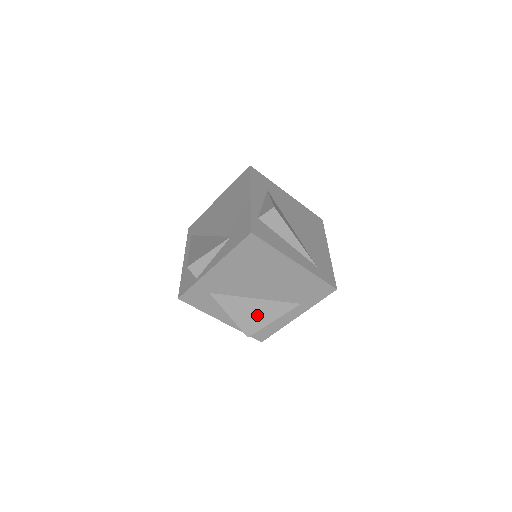
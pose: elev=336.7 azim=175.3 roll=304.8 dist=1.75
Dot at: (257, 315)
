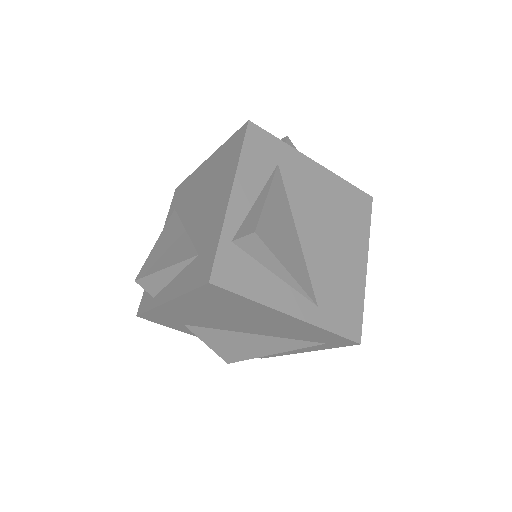
Dot at: (284, 241)
